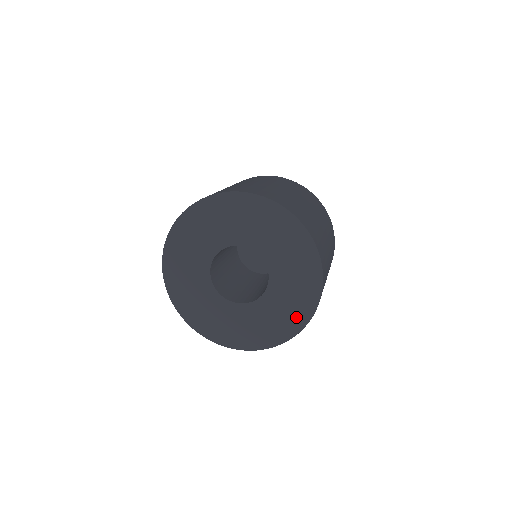
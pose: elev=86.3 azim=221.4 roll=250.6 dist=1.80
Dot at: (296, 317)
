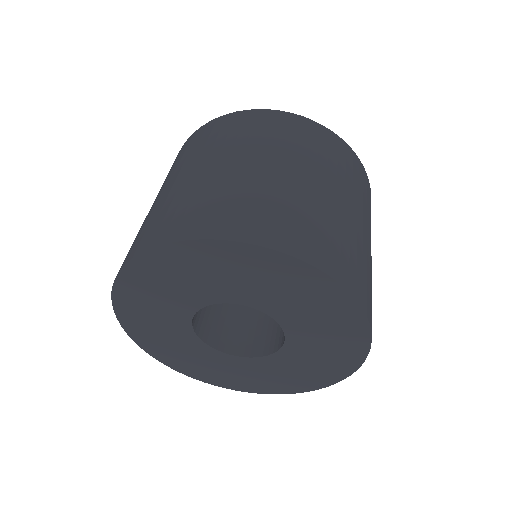
Dot at: (330, 371)
